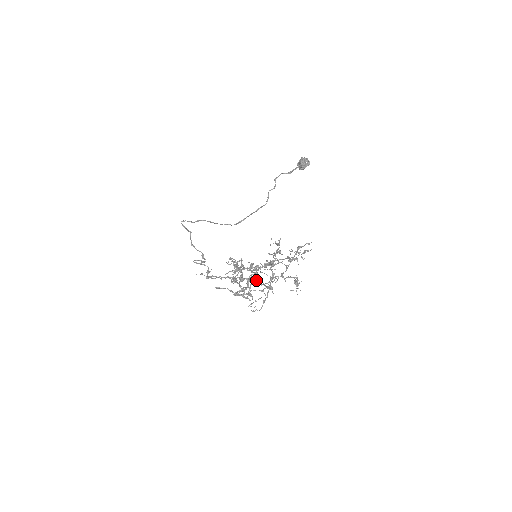
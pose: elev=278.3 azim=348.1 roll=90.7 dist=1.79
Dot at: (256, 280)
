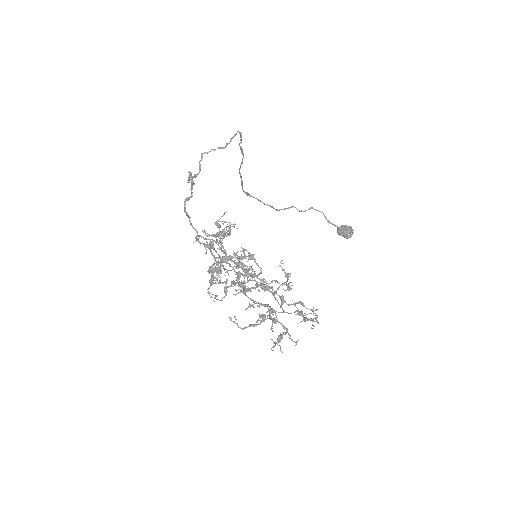
Dot at: (221, 270)
